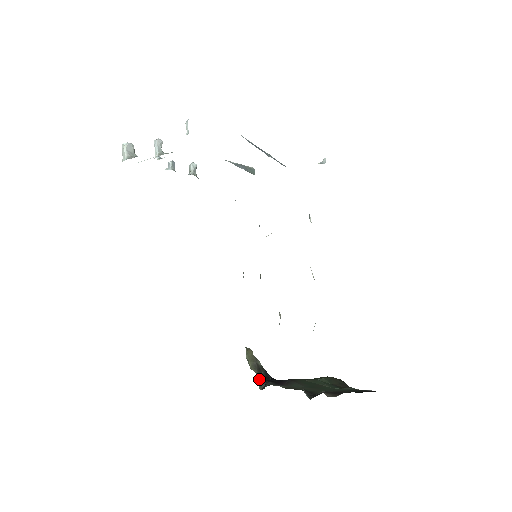
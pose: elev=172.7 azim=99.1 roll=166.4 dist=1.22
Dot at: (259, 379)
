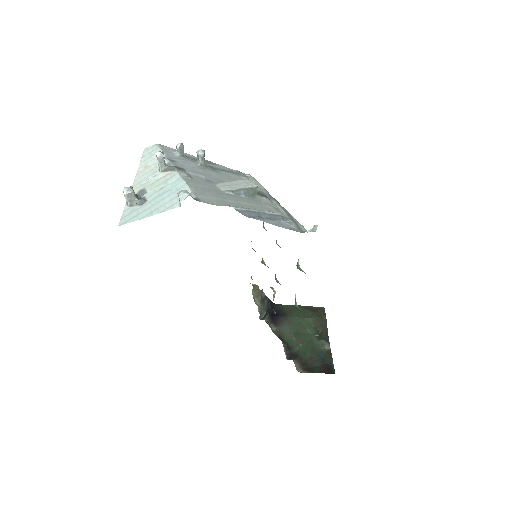
Dot at: (260, 313)
